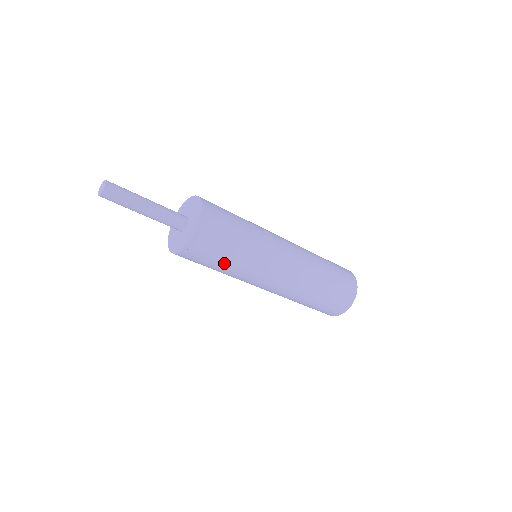
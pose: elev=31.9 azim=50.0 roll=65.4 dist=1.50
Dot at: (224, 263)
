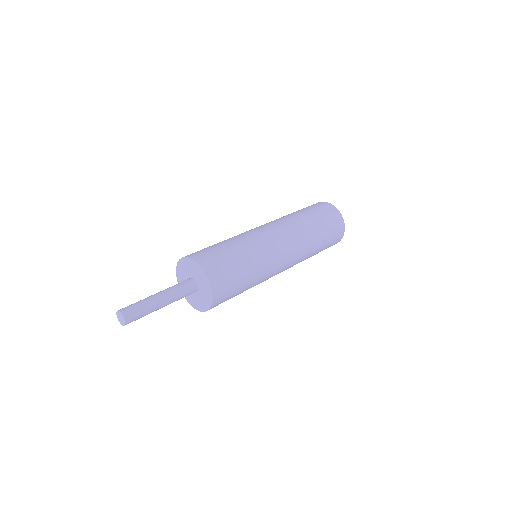
Dot at: occluded
